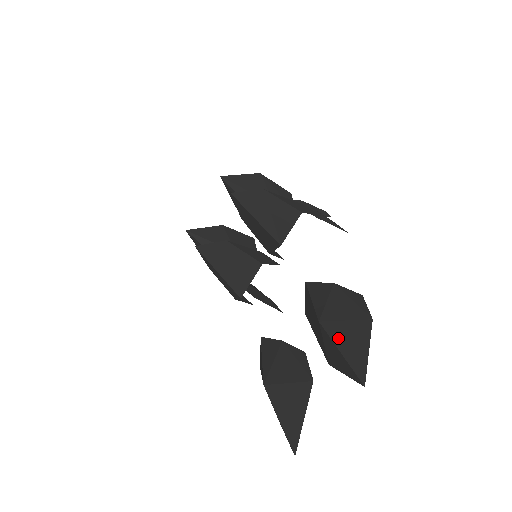
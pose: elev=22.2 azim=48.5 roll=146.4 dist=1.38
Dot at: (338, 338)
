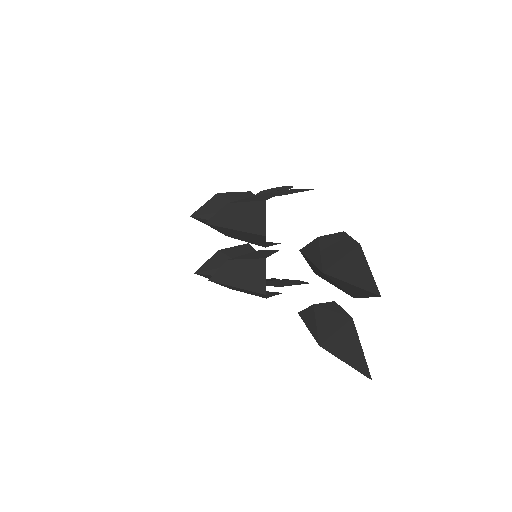
Dot at: (343, 275)
